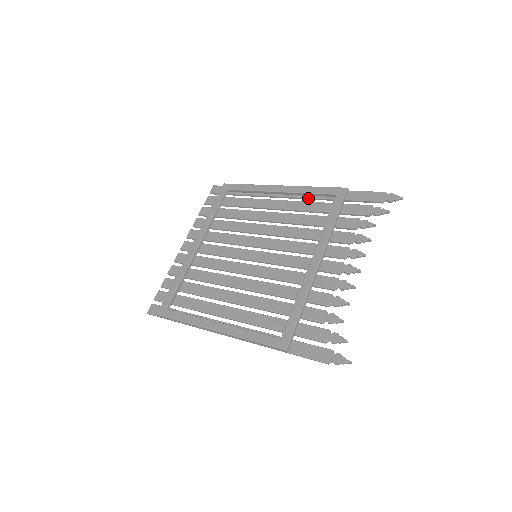
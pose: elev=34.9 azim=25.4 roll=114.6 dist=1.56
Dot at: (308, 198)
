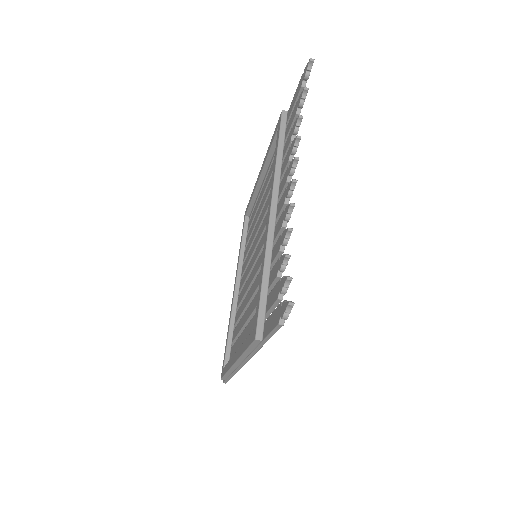
Dot at: occluded
